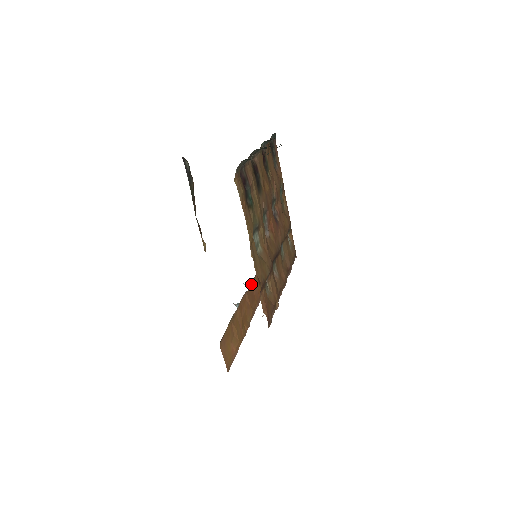
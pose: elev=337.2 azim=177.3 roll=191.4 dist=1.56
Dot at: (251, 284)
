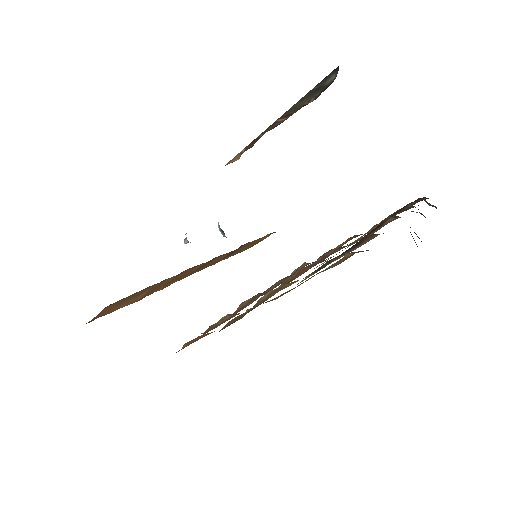
Dot at: occluded
